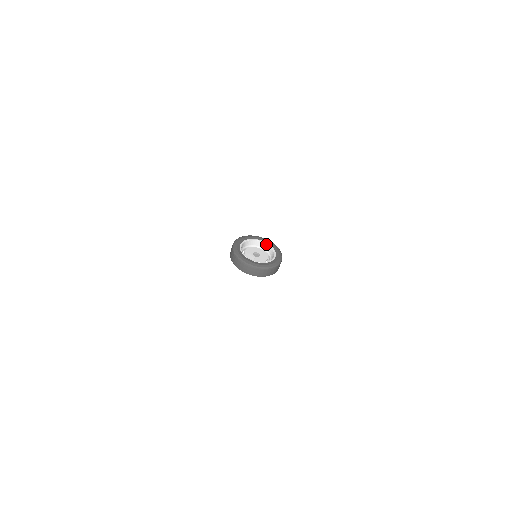
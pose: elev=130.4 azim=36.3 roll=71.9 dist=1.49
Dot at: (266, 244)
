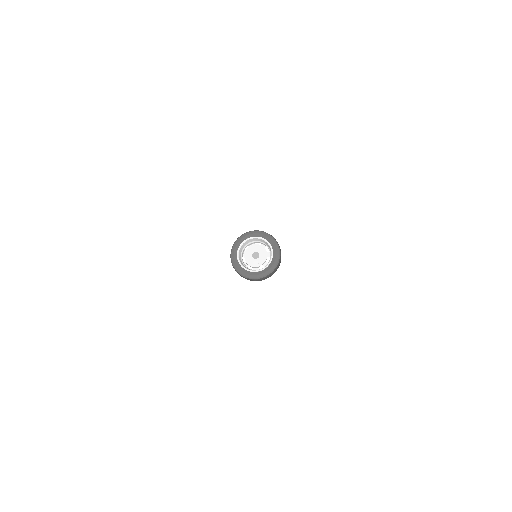
Dot at: (254, 239)
